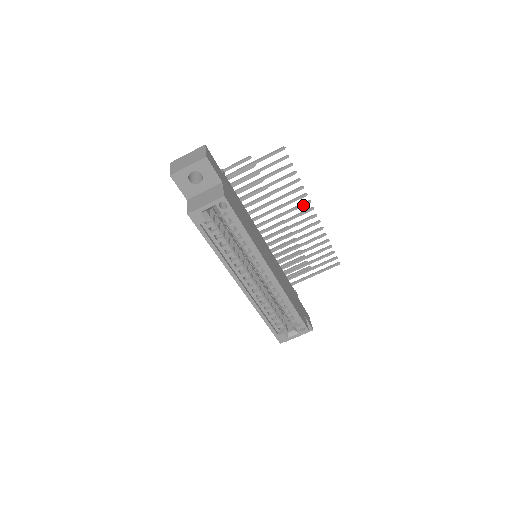
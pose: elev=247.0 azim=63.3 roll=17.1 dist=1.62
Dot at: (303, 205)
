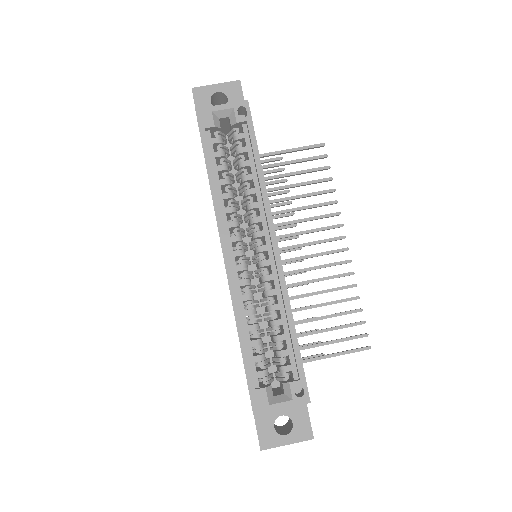
Dot at: (333, 227)
